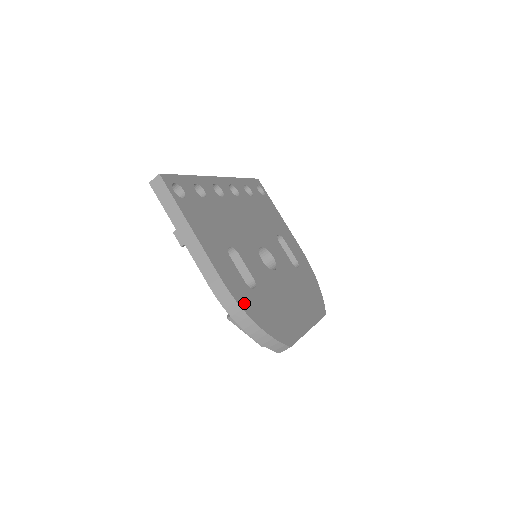
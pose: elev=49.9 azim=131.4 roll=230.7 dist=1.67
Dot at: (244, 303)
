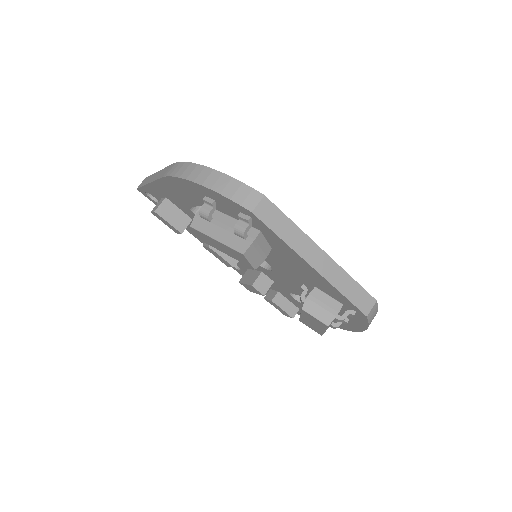
Dot at: occluded
